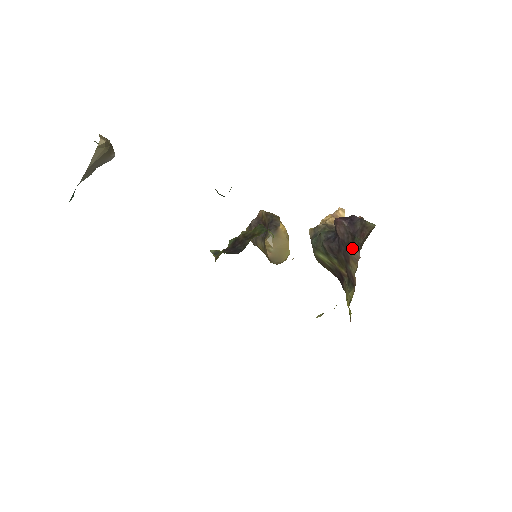
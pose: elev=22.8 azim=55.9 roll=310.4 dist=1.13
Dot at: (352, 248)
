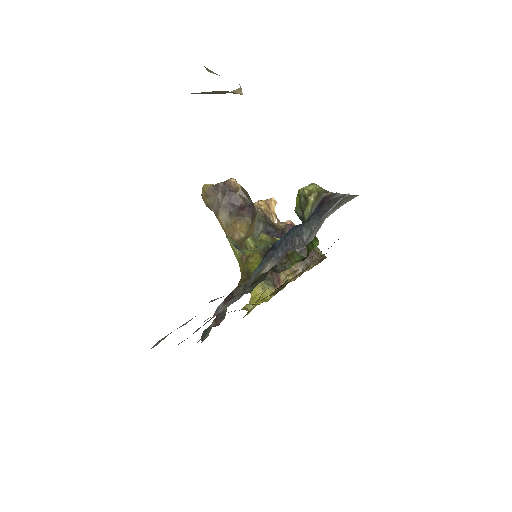
Dot at: occluded
